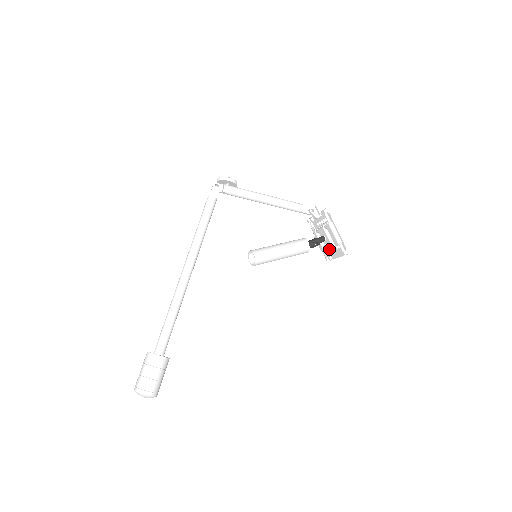
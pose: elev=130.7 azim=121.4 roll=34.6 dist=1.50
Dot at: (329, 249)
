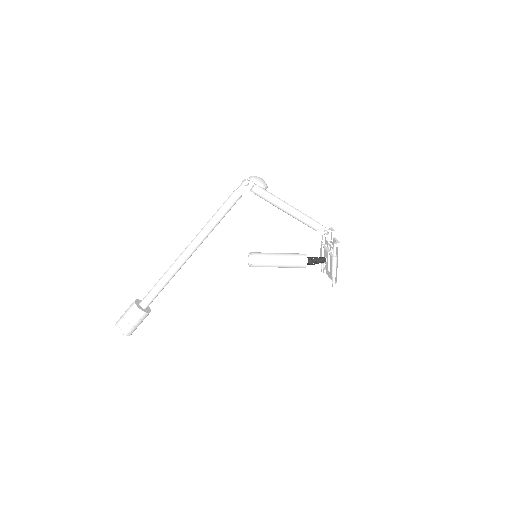
Dot at: occluded
